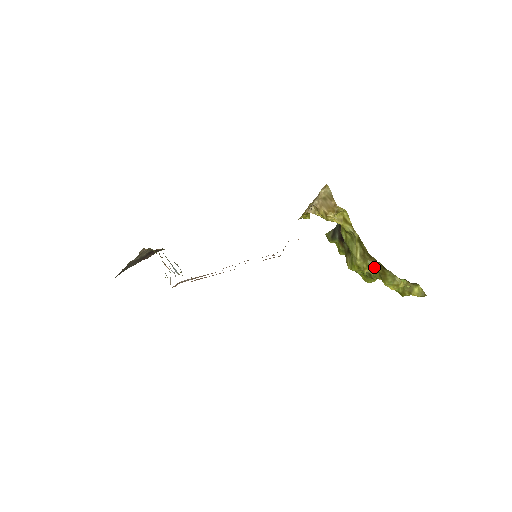
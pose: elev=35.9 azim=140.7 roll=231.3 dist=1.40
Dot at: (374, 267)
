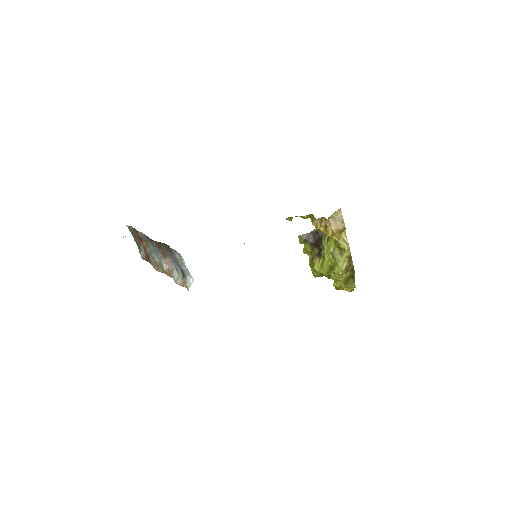
Dot at: occluded
